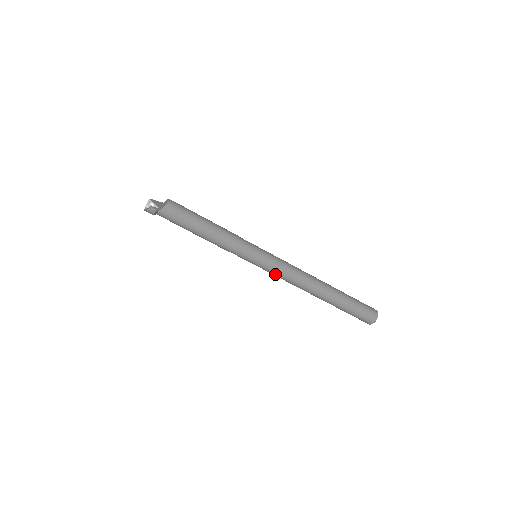
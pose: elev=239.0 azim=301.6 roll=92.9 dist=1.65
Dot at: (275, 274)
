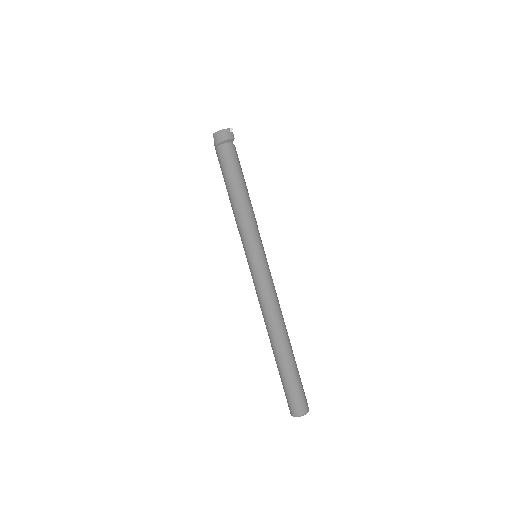
Dot at: (267, 282)
